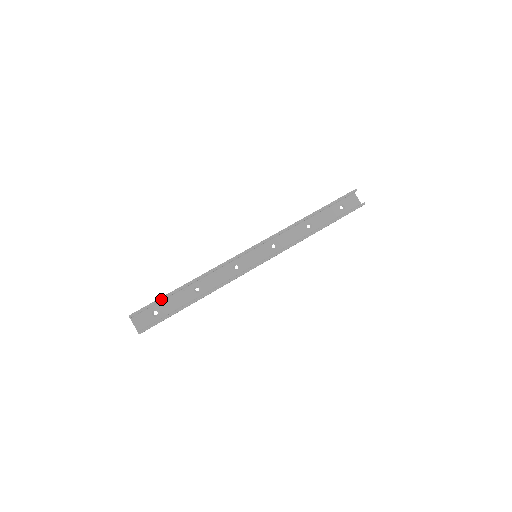
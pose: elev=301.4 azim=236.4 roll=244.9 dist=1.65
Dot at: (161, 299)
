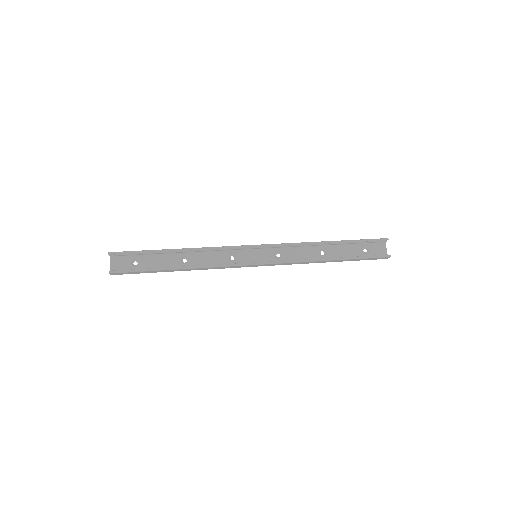
Dot at: (145, 251)
